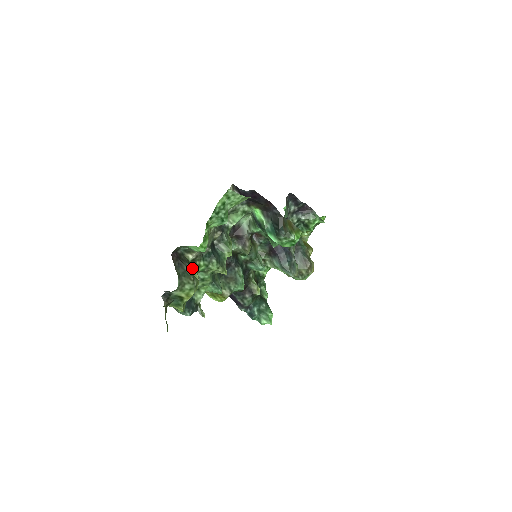
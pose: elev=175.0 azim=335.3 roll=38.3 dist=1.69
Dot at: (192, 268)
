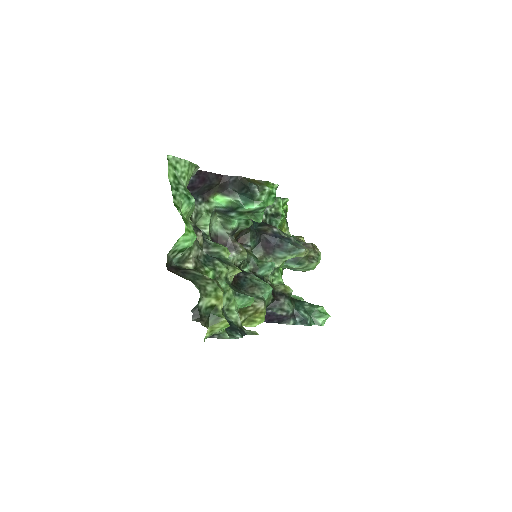
Dot at: occluded
